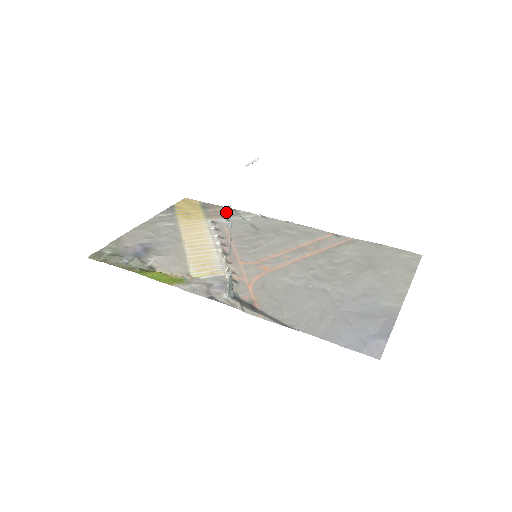
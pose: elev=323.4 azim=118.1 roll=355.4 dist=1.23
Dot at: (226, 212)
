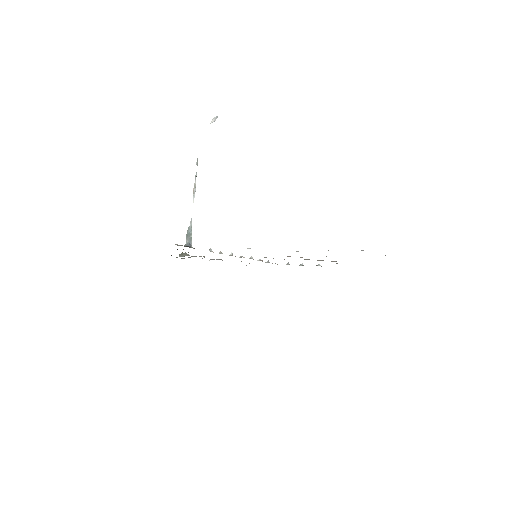
Dot at: occluded
